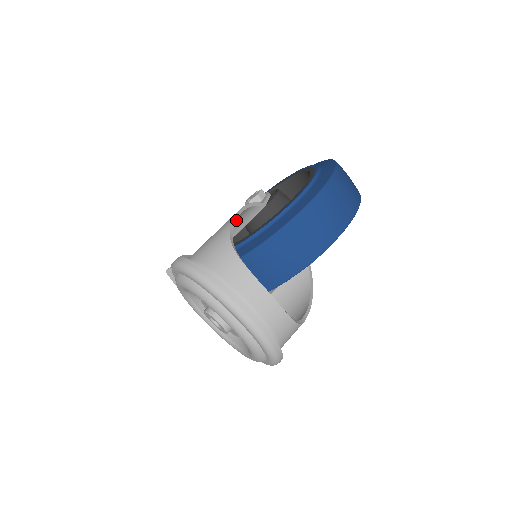
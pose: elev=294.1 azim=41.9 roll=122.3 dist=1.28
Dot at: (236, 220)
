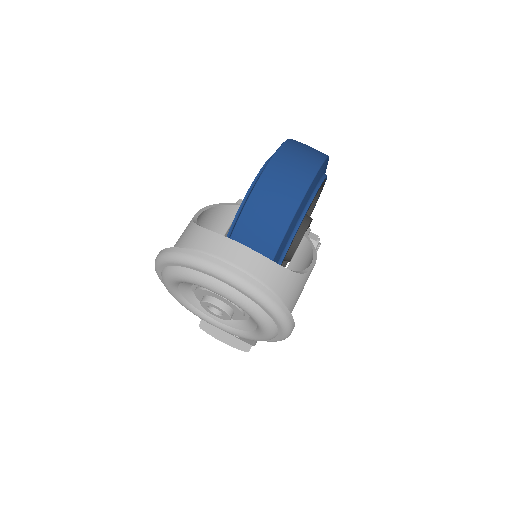
Dot at: (202, 211)
